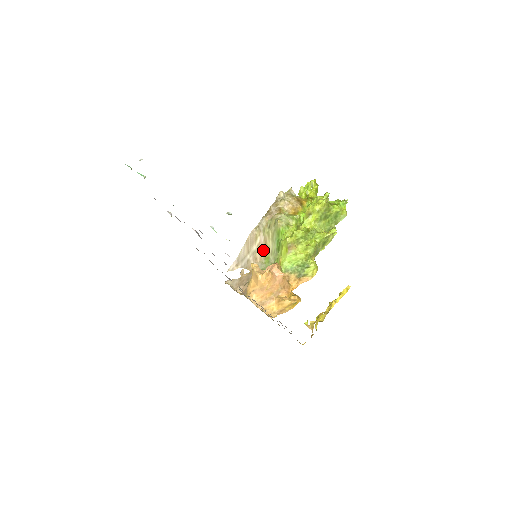
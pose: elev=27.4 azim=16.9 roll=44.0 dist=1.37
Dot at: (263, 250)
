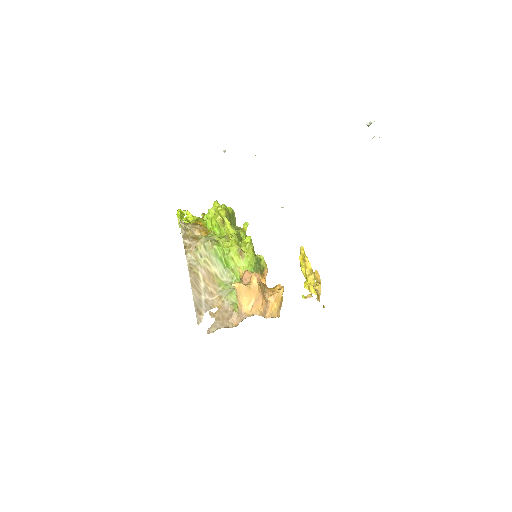
Dot at: (211, 280)
